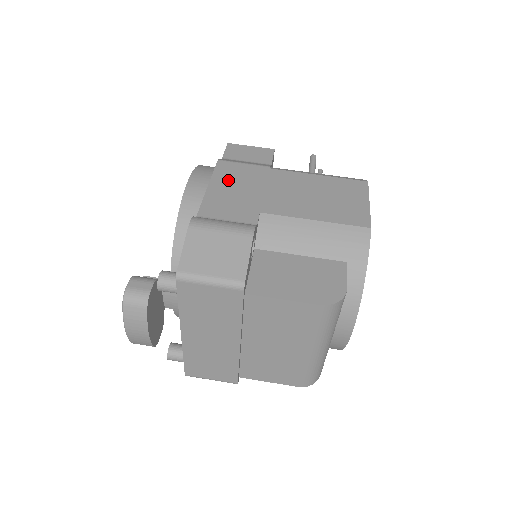
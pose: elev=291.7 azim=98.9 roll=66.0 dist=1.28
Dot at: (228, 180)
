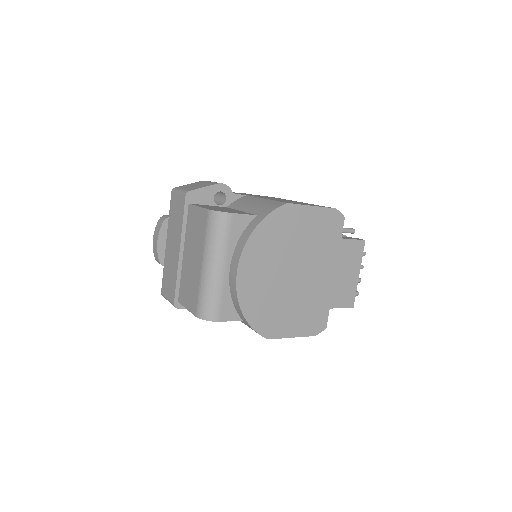
Dot at: occluded
